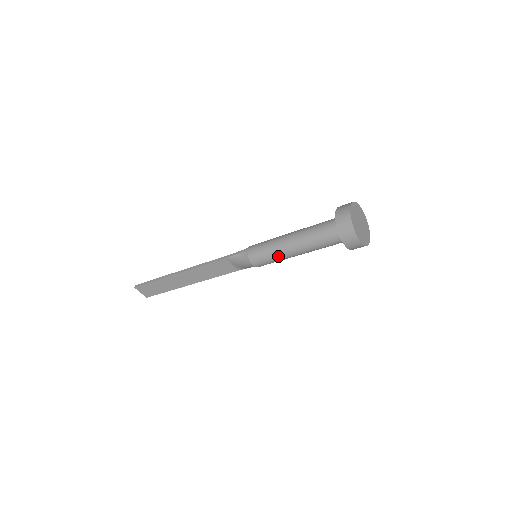
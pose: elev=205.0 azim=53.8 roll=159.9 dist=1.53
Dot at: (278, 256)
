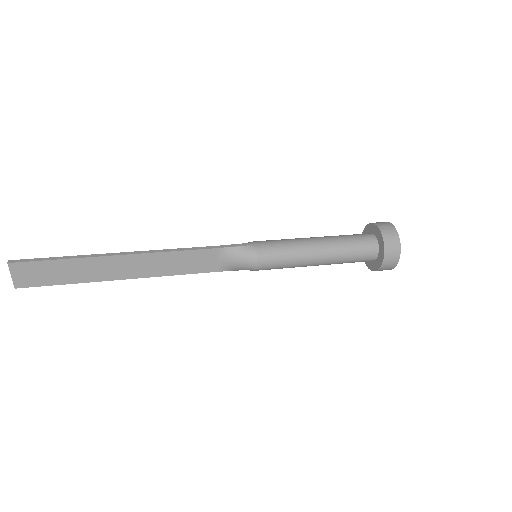
Dot at: (297, 259)
